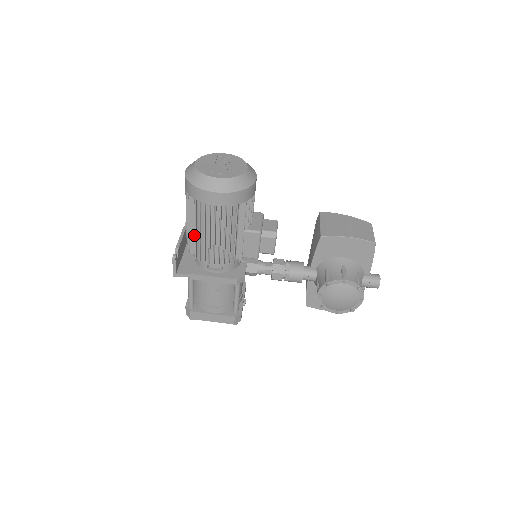
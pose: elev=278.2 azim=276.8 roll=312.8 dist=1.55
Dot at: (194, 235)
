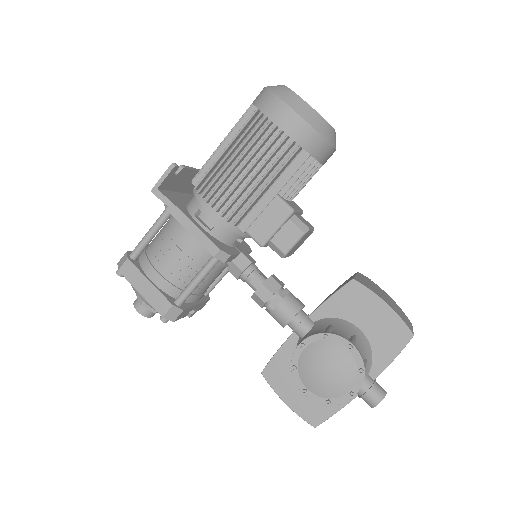
Dot at: occluded
